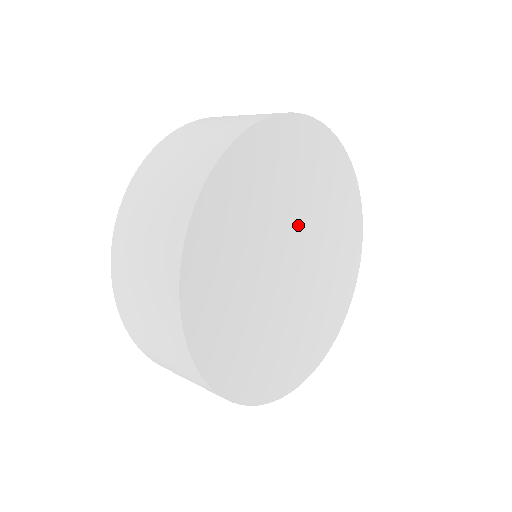
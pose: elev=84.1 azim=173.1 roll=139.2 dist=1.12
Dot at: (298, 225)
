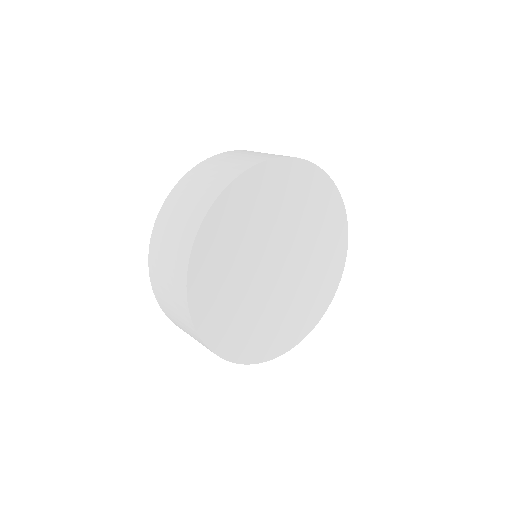
Dot at: (268, 243)
